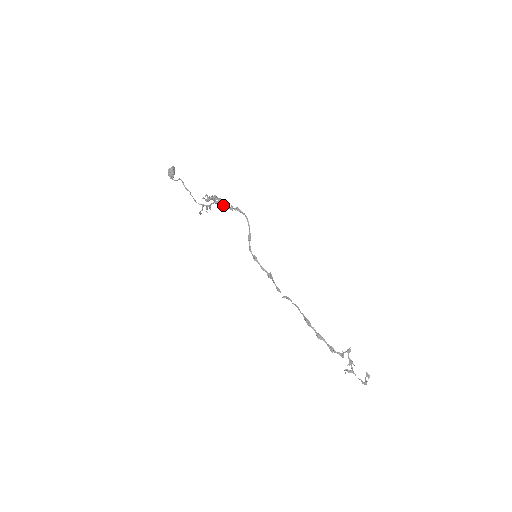
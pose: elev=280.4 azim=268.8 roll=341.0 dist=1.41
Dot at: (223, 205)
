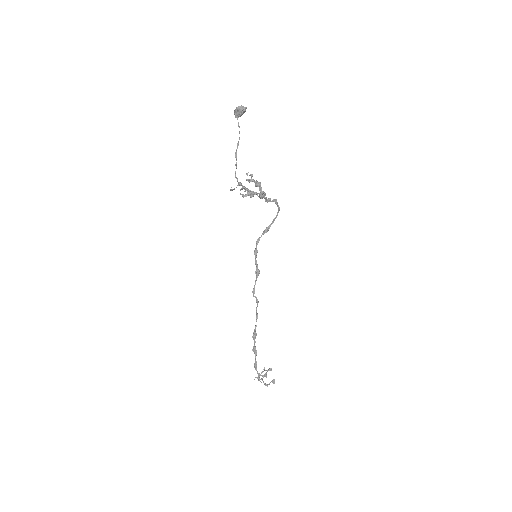
Dot at: (260, 197)
